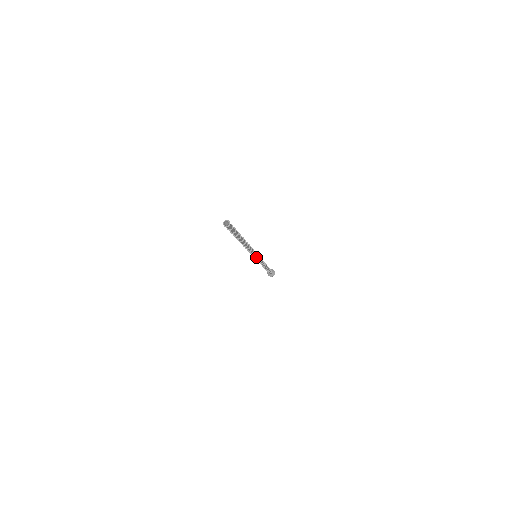
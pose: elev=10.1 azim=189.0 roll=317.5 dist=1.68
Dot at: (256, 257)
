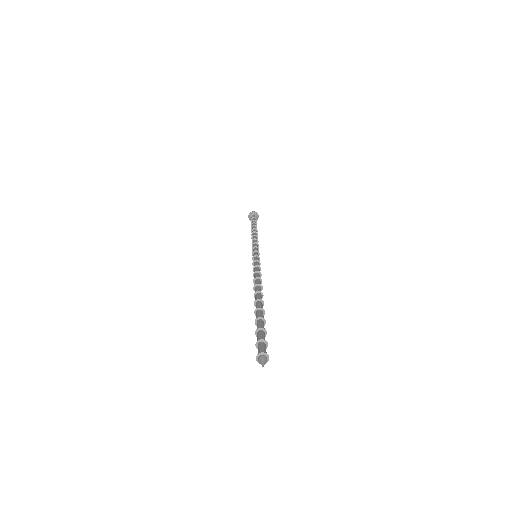
Dot at: occluded
